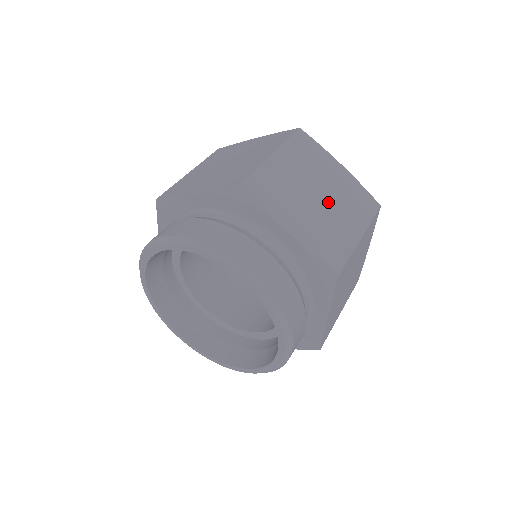
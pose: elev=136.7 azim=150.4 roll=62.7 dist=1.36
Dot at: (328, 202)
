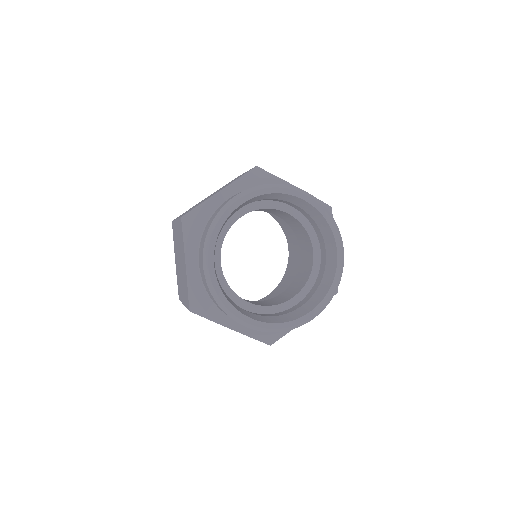
Dot at: occluded
